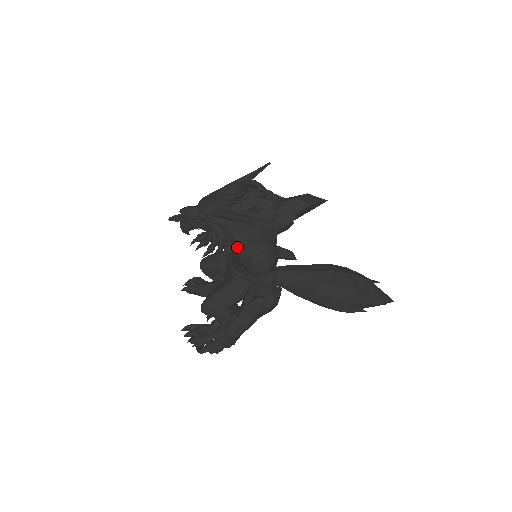
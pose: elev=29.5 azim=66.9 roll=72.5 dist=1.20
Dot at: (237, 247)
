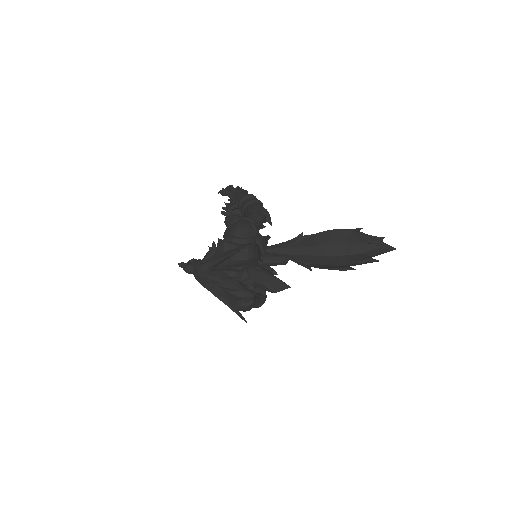
Dot at: occluded
